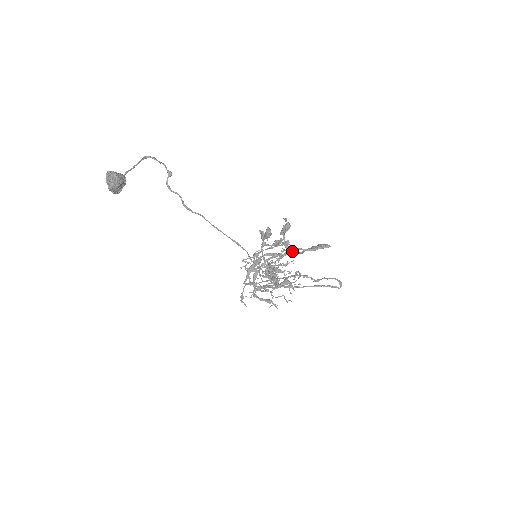
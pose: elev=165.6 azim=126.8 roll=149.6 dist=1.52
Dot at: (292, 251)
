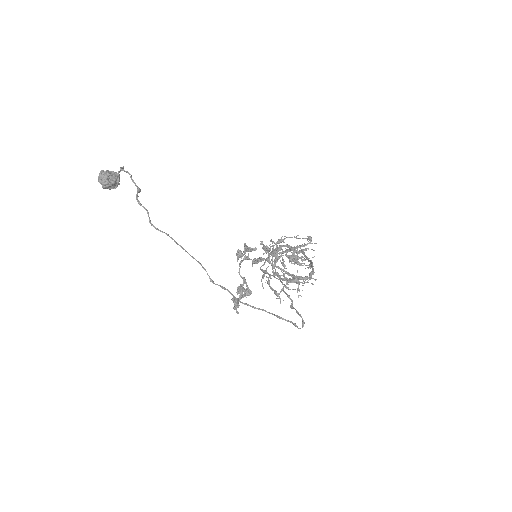
Dot at: (304, 253)
